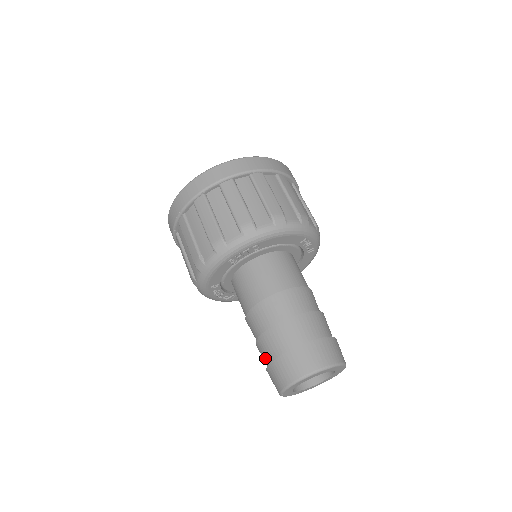
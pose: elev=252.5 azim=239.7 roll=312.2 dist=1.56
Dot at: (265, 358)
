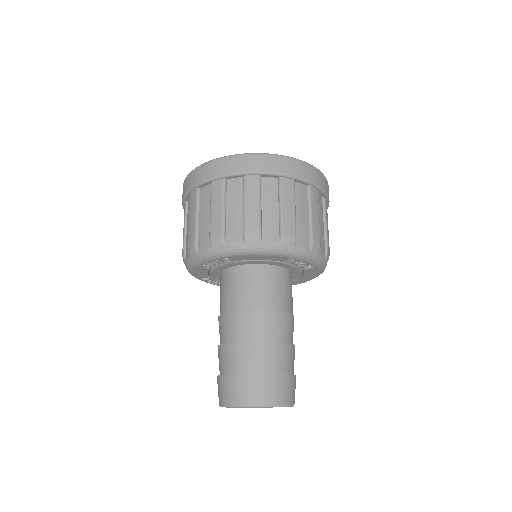
Dot at: occluded
